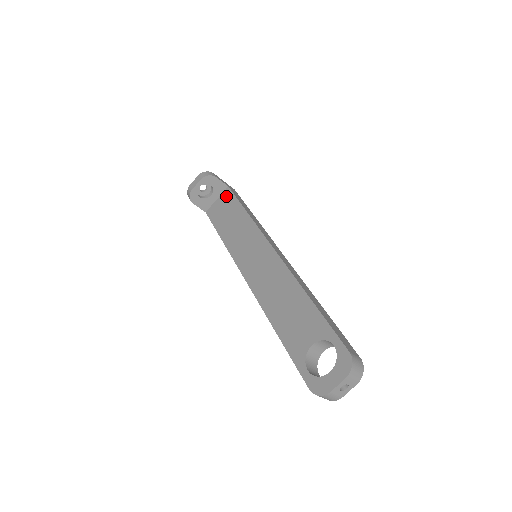
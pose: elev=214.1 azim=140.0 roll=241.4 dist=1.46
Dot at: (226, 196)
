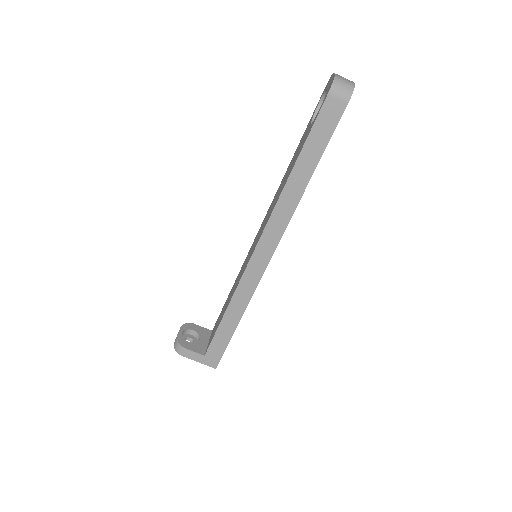
Dot at: occluded
